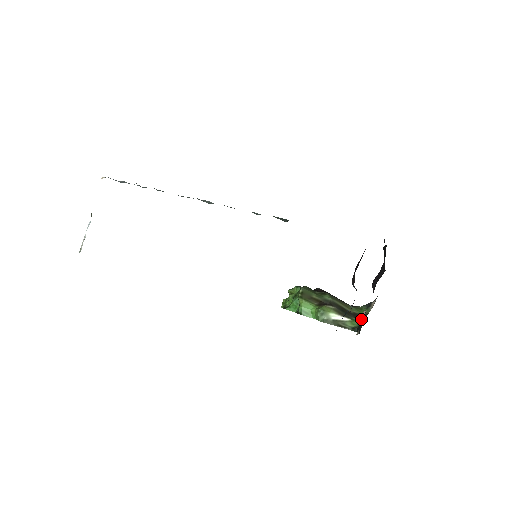
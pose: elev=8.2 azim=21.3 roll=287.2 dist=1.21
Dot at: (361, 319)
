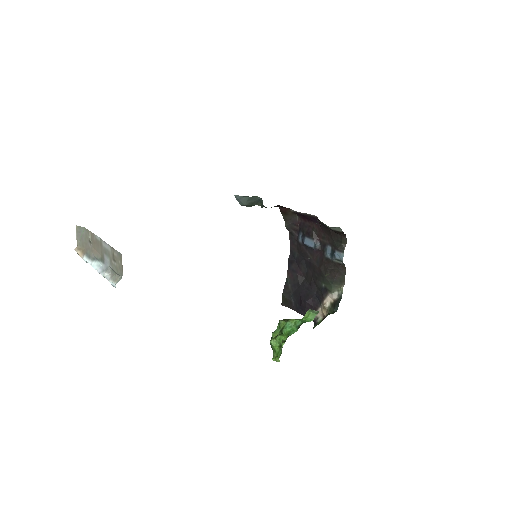
Dot at: (327, 314)
